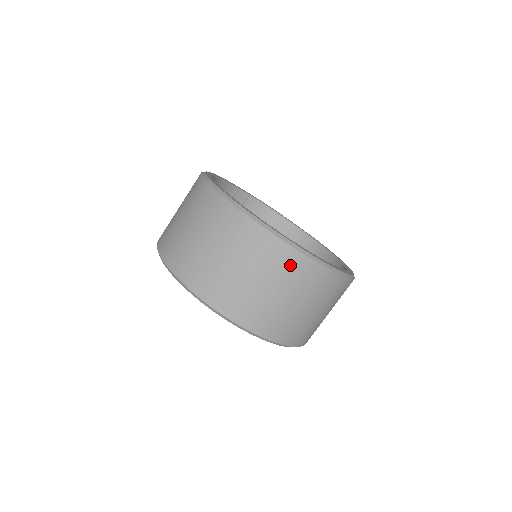
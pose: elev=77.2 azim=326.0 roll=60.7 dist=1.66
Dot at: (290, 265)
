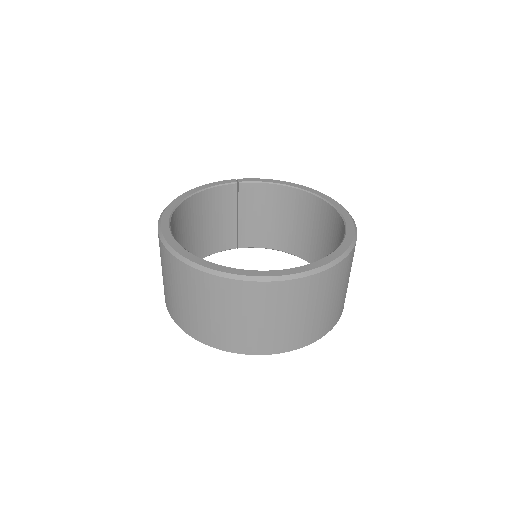
Dot at: (249, 295)
